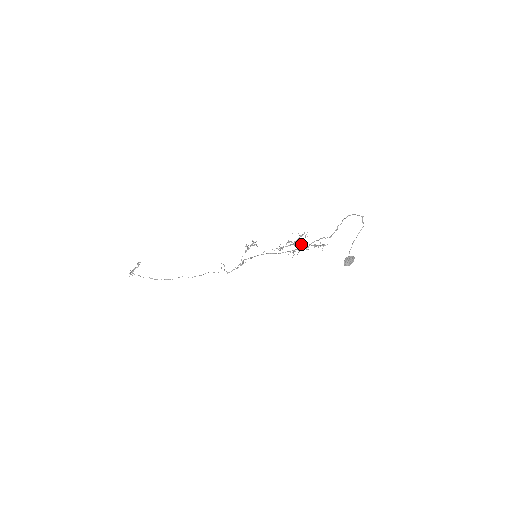
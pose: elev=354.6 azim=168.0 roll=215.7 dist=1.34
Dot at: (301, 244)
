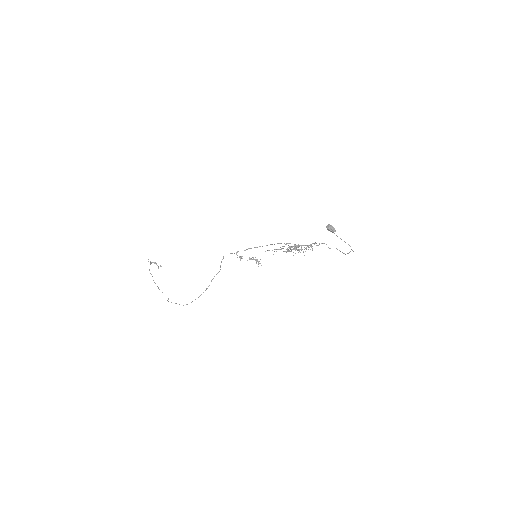
Dot at: (299, 246)
